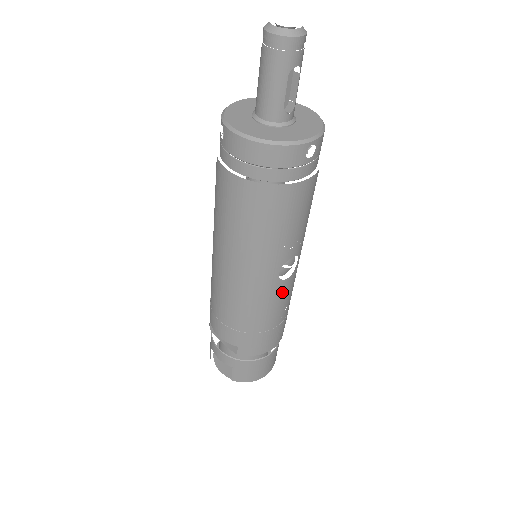
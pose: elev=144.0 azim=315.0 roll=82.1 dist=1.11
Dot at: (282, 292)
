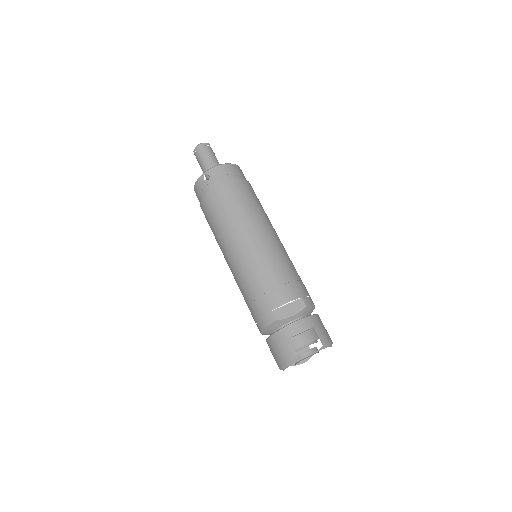
Dot at: occluded
